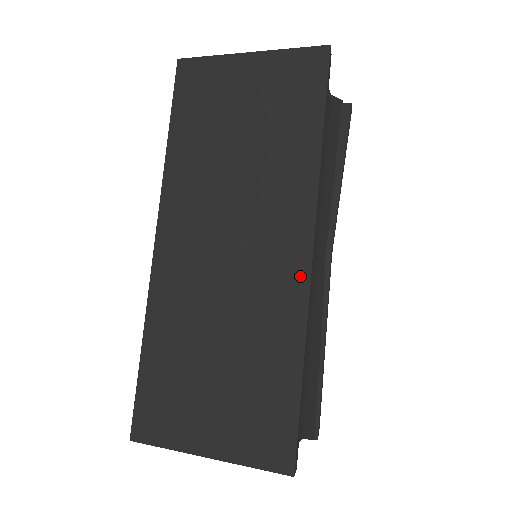
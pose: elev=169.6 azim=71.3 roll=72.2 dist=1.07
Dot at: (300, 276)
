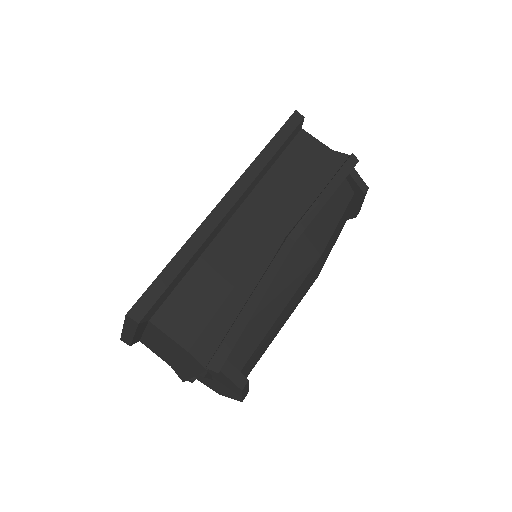
Dot at: occluded
